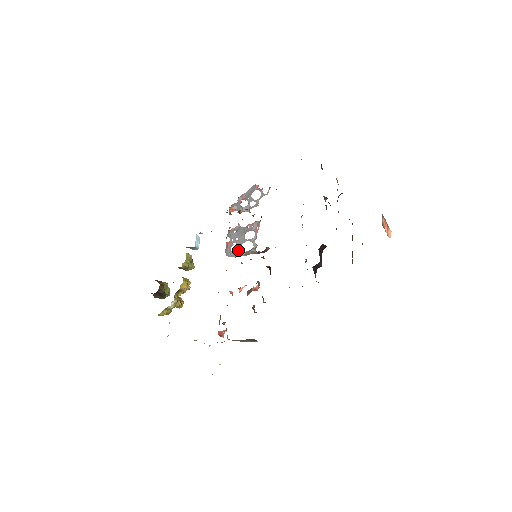
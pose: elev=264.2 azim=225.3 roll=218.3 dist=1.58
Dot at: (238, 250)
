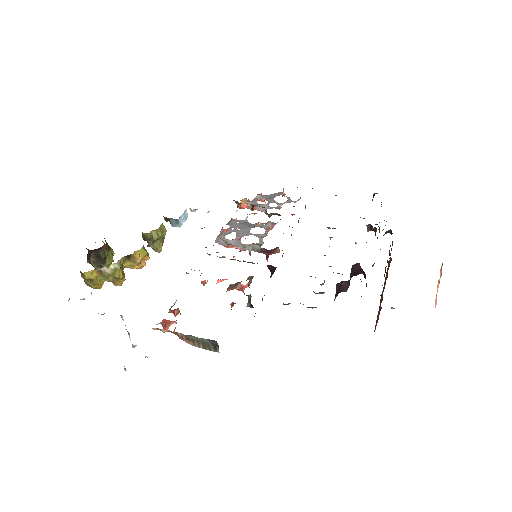
Dot at: (235, 240)
